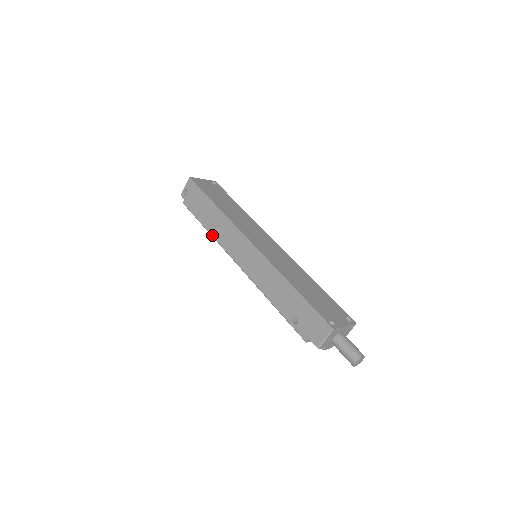
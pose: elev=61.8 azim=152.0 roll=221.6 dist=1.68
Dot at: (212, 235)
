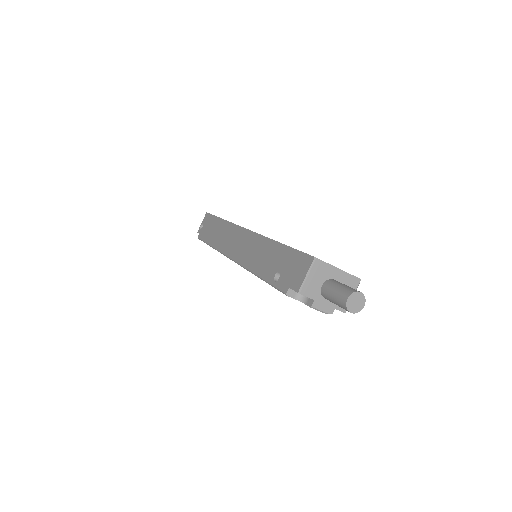
Dot at: (214, 247)
